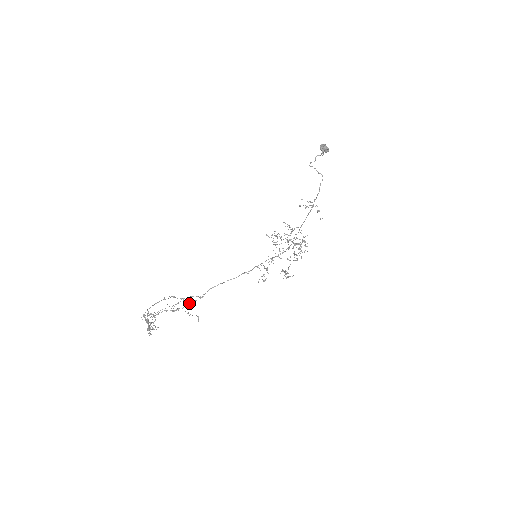
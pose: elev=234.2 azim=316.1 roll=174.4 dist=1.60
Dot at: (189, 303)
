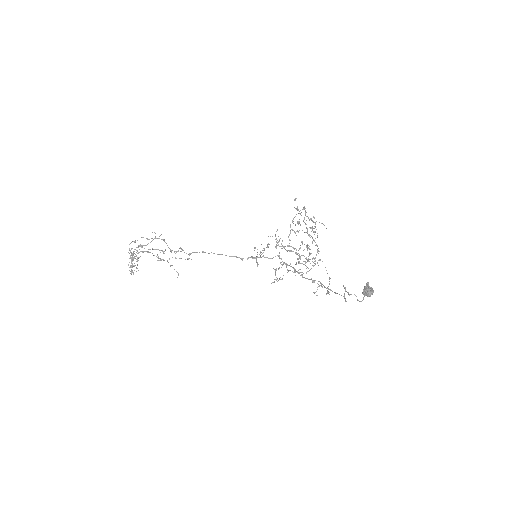
Dot at: occluded
